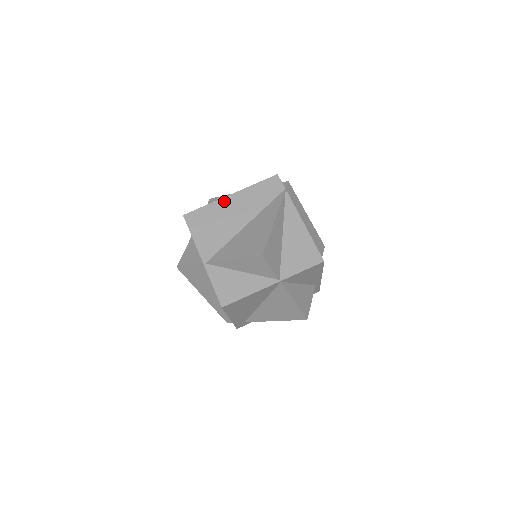
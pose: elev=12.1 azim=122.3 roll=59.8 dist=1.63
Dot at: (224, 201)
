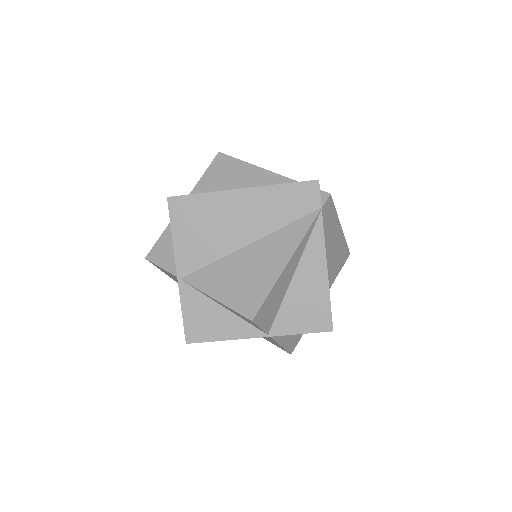
Dot at: (230, 196)
